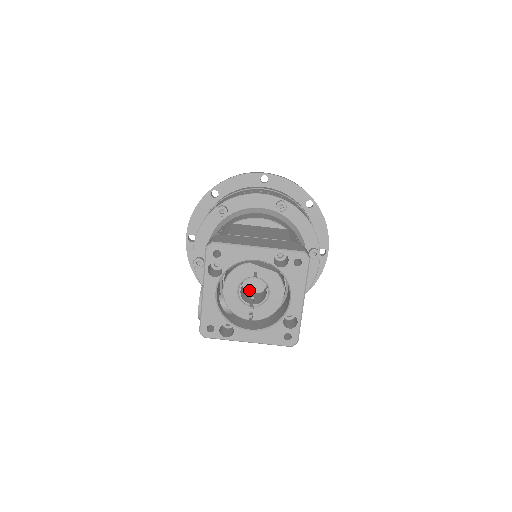
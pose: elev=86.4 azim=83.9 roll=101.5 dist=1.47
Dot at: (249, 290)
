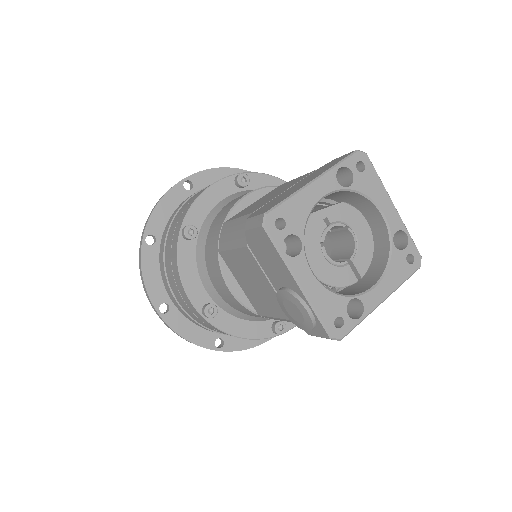
Dot at: occluded
